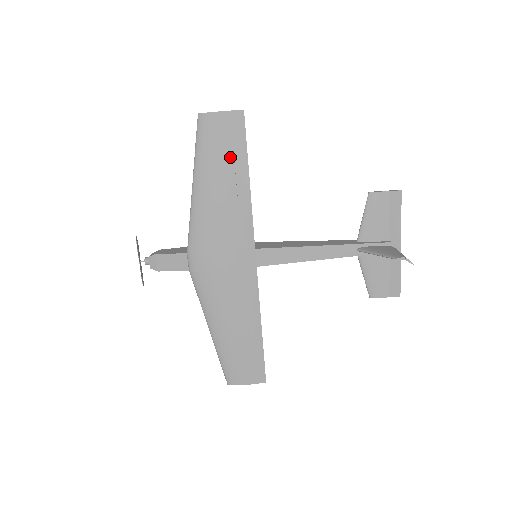
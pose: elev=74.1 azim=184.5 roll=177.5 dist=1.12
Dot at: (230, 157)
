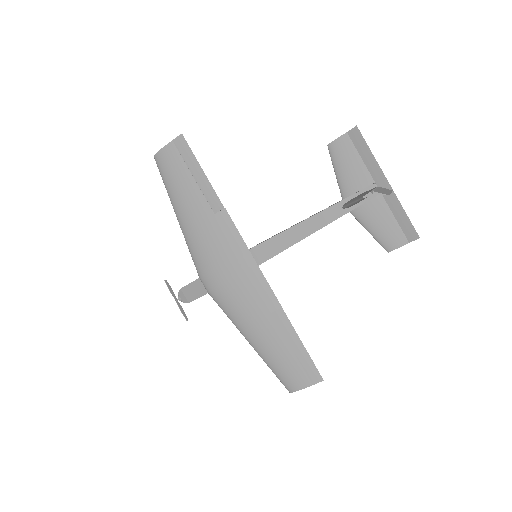
Dot at: (190, 178)
